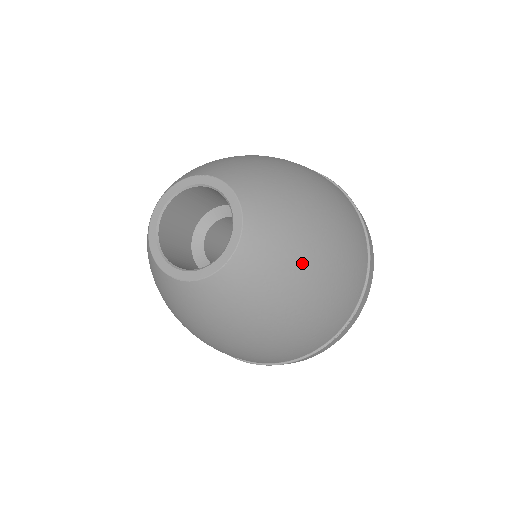
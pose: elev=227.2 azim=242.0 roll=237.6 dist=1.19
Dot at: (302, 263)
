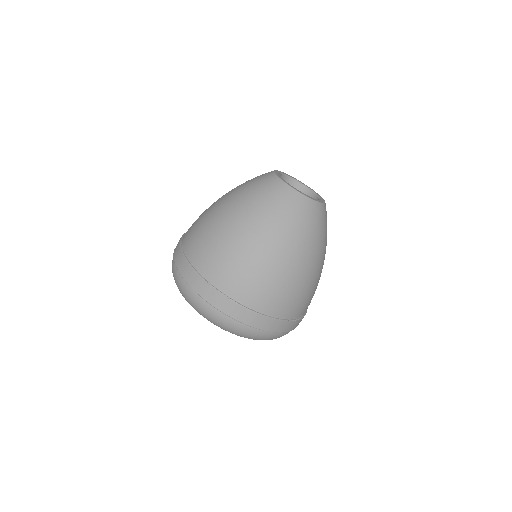
Dot at: (325, 246)
